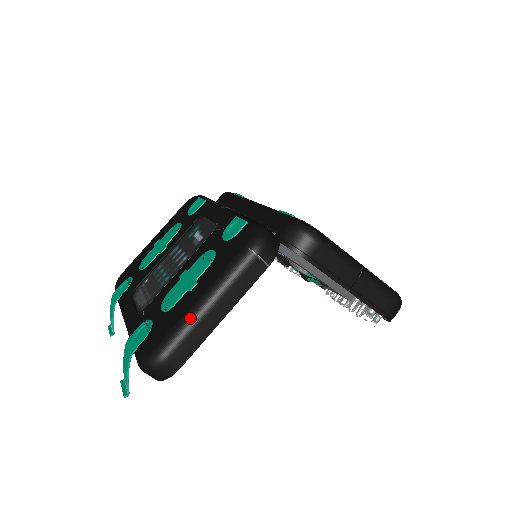
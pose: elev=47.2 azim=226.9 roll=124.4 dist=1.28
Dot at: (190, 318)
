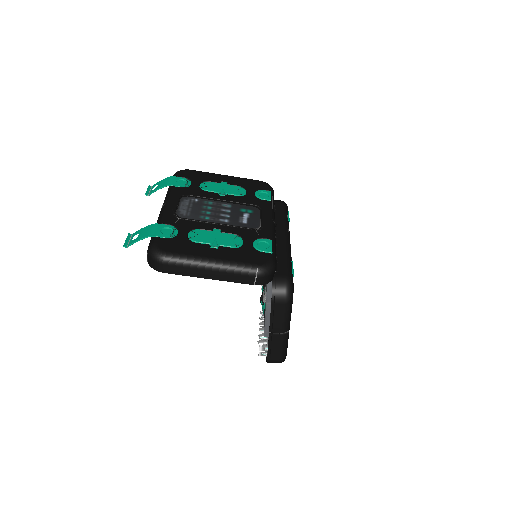
Dot at: (196, 261)
